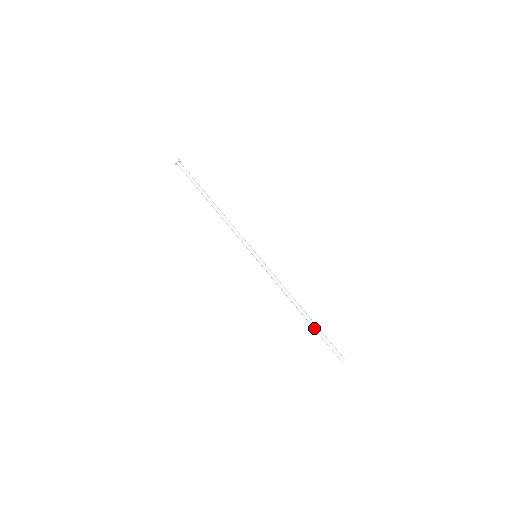
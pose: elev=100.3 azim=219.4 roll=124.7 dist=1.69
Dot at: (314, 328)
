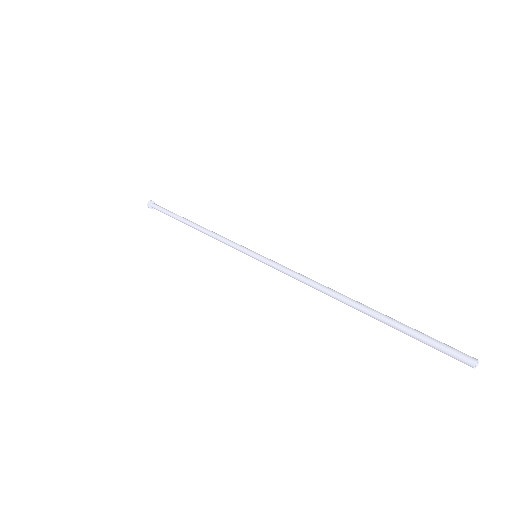
Dot at: (385, 316)
